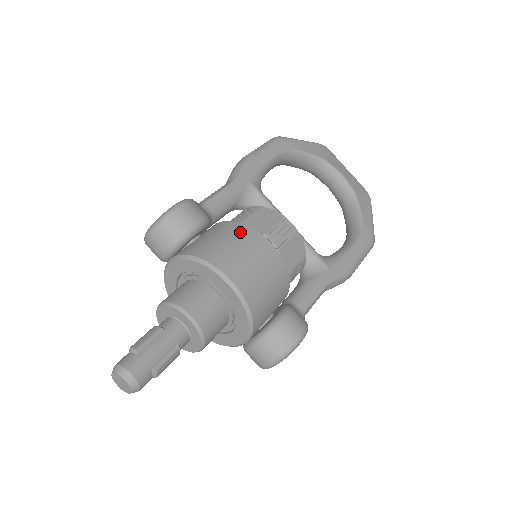
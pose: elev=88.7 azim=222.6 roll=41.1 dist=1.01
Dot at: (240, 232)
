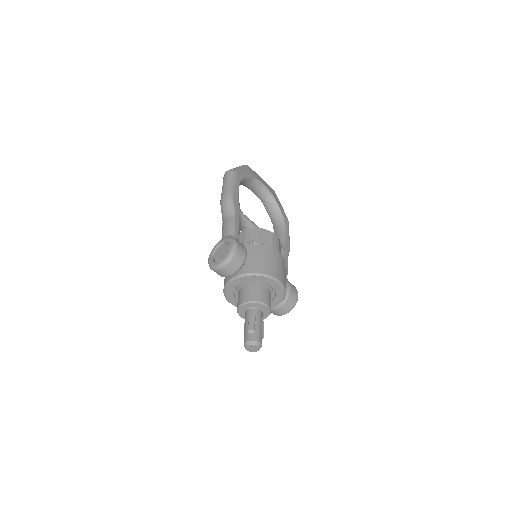
Dot at: (266, 251)
